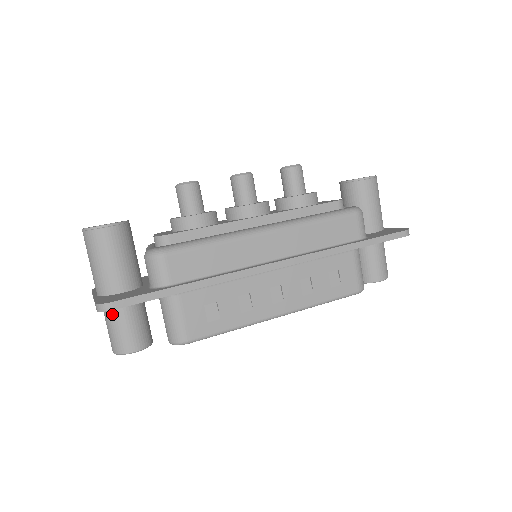
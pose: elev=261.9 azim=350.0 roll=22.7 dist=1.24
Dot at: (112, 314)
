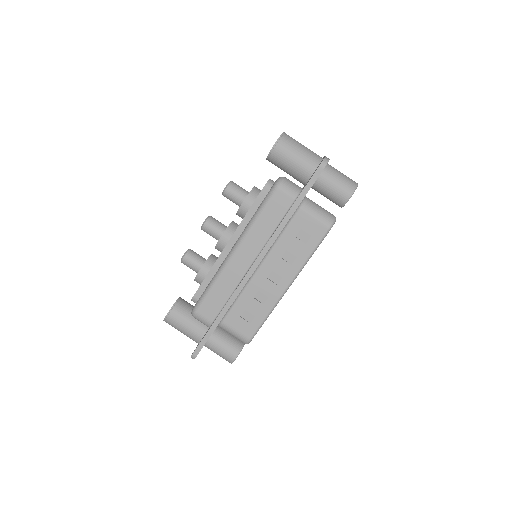
Dot at: (210, 349)
